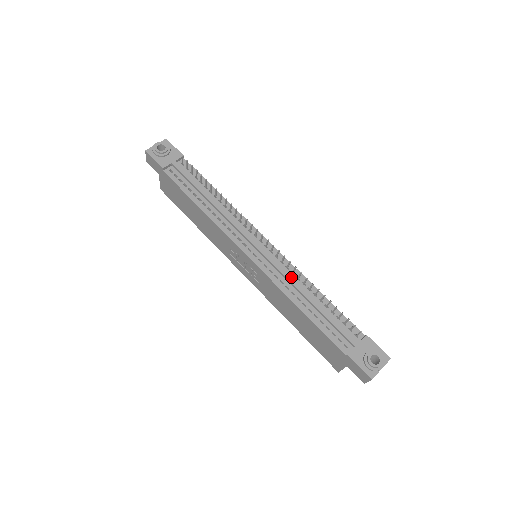
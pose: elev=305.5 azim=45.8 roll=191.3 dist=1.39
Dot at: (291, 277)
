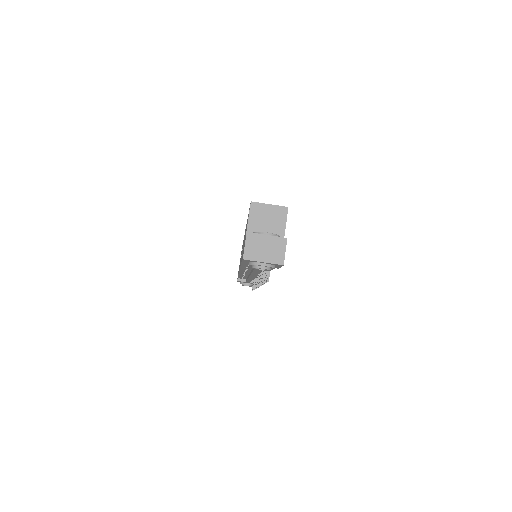
Dot at: occluded
